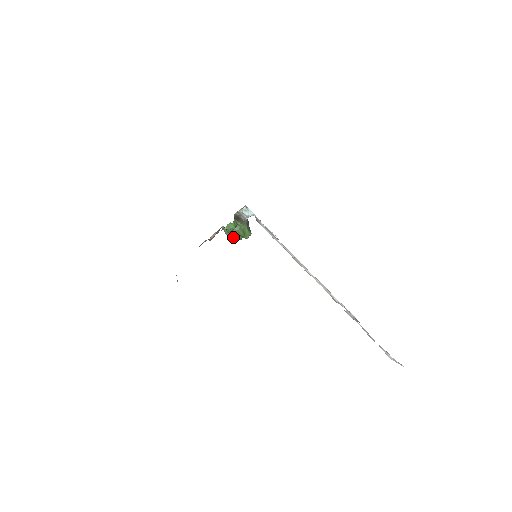
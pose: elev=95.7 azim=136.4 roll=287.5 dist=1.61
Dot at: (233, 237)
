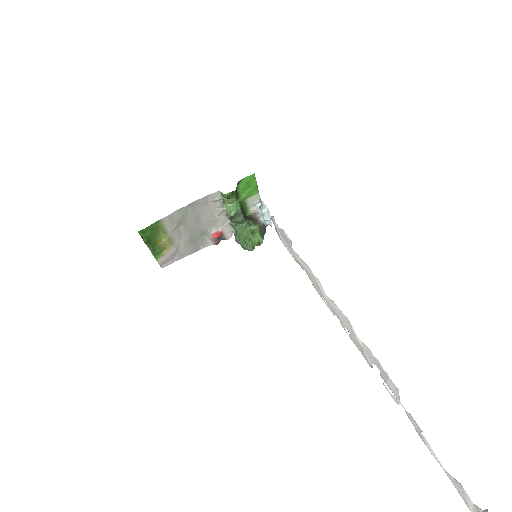
Dot at: (242, 243)
